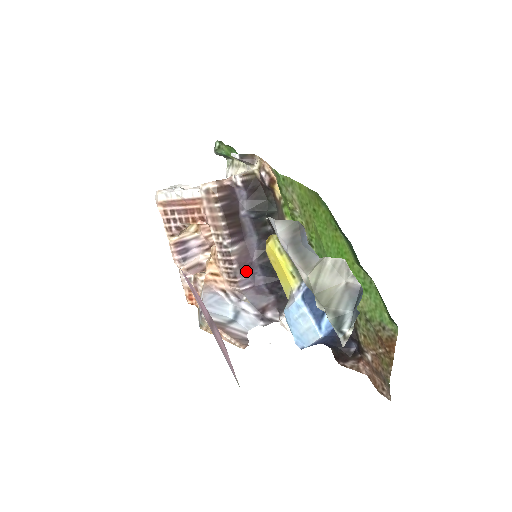
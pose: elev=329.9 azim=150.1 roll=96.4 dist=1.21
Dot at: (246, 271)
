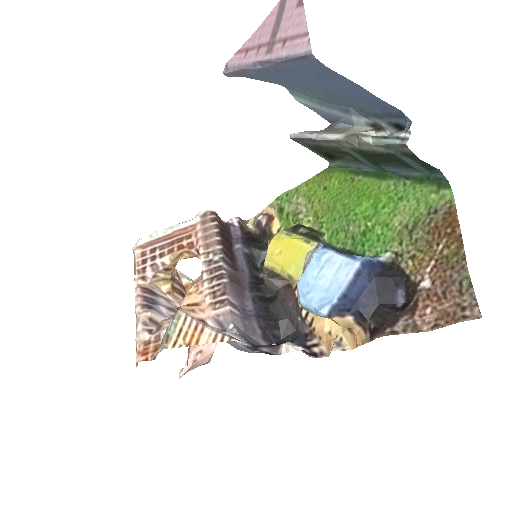
Dot at: (236, 295)
